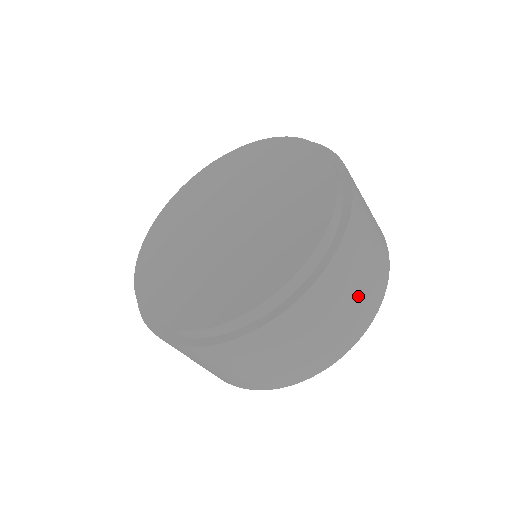
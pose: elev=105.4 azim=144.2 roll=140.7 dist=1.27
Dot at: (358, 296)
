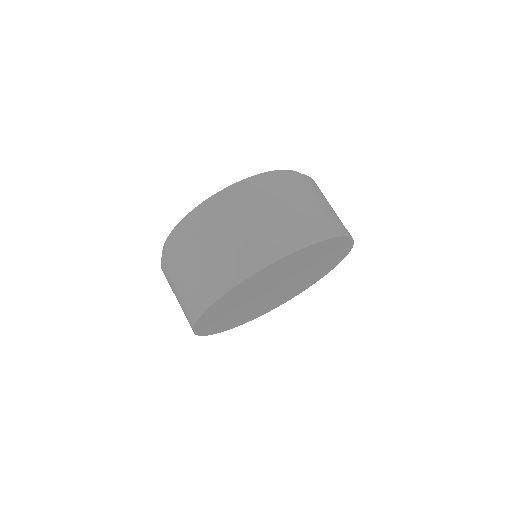
Dot at: (272, 225)
